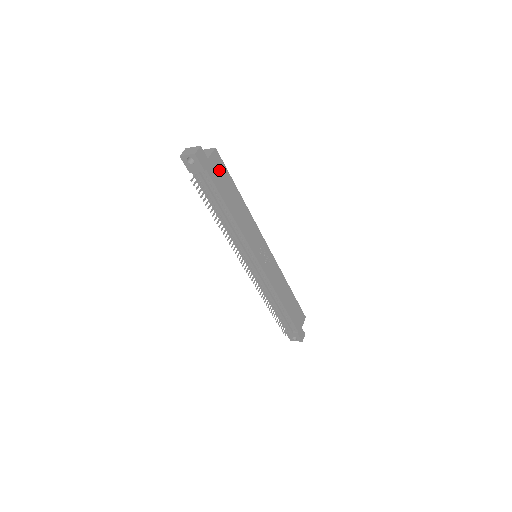
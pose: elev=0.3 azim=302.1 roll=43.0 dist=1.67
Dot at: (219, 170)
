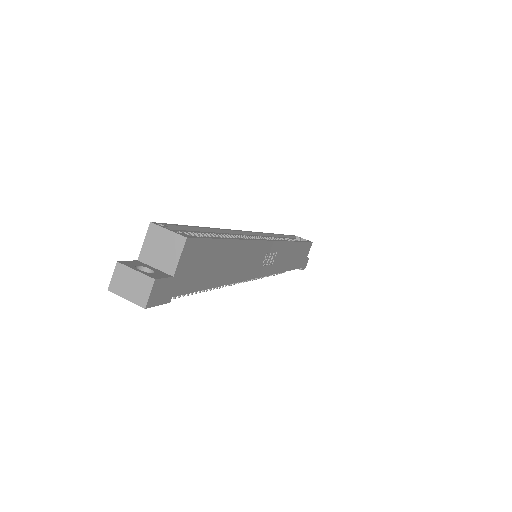
Dot at: (197, 261)
